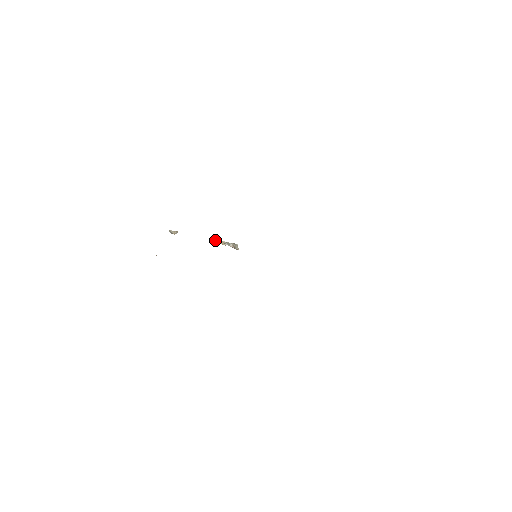
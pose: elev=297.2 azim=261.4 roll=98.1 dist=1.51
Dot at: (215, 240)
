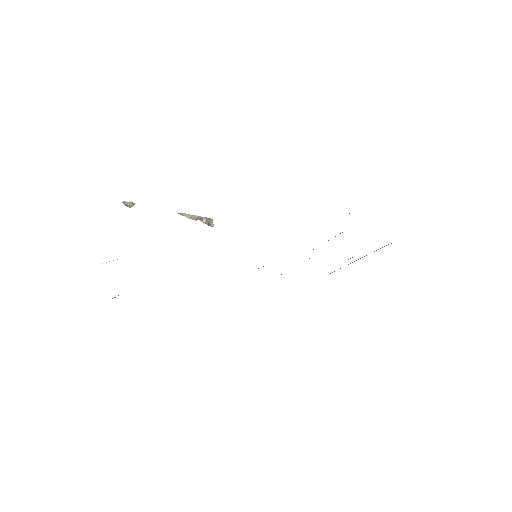
Dot at: (184, 214)
